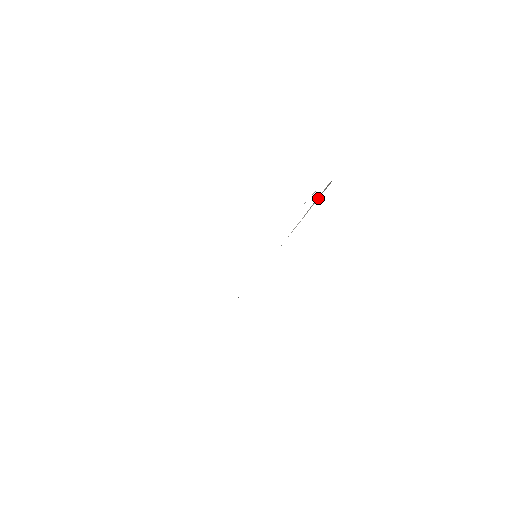
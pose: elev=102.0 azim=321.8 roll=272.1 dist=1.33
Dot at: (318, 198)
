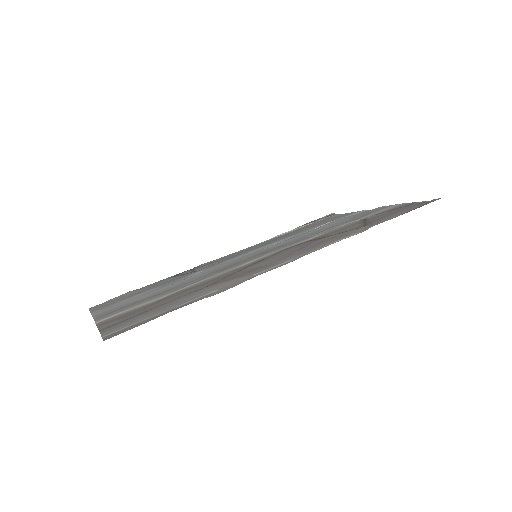
Dot at: (315, 221)
